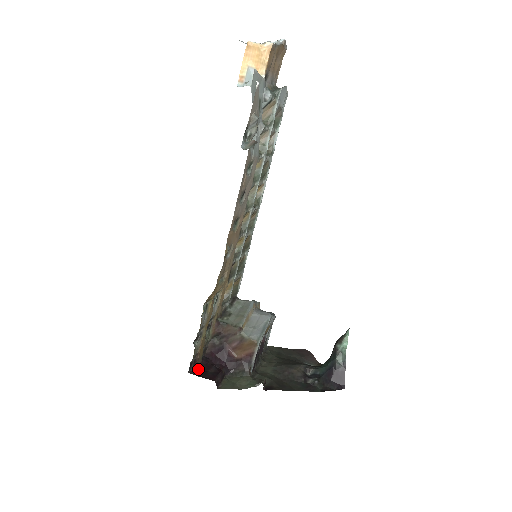
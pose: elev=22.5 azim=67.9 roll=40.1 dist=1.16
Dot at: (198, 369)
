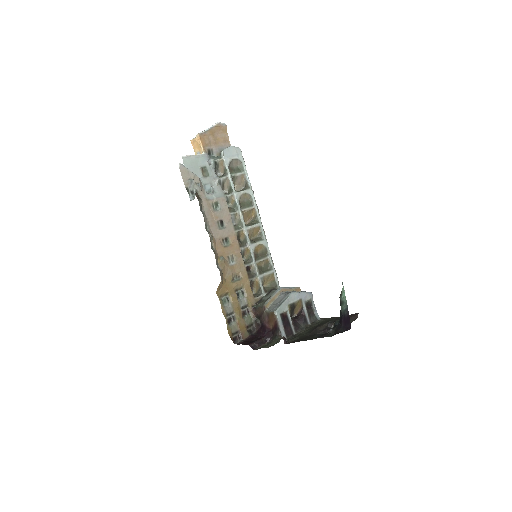
Dot at: (244, 341)
